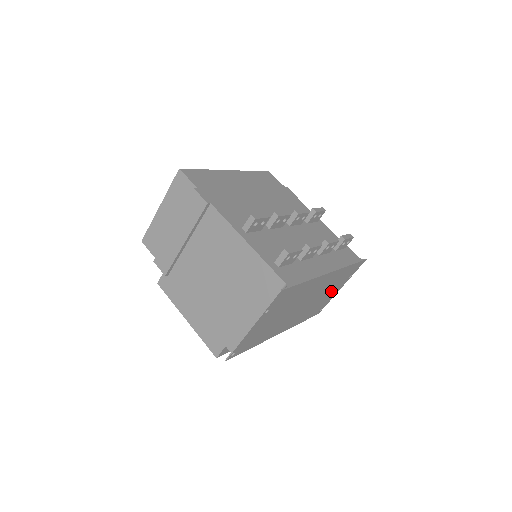
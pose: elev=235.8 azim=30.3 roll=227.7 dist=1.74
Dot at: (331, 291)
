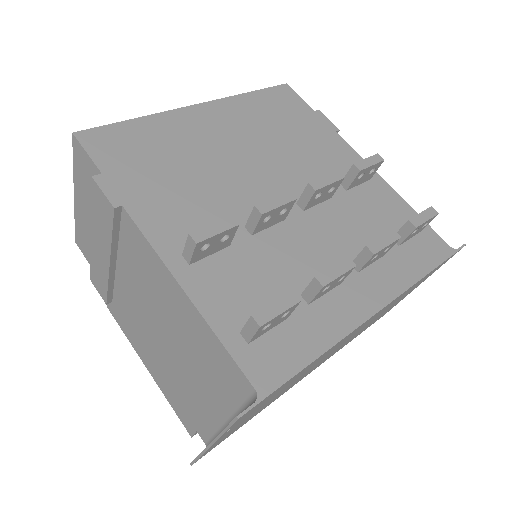
Dot at: occluded
